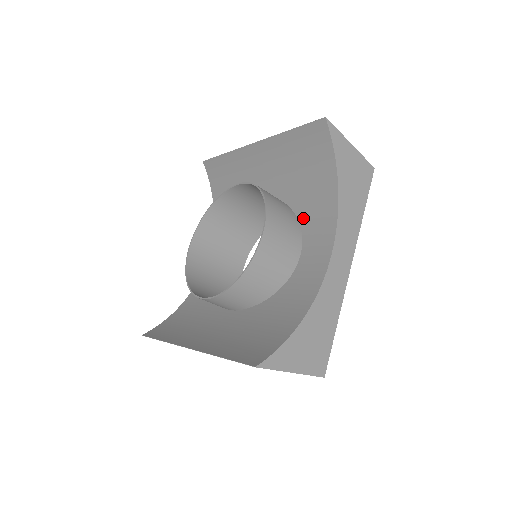
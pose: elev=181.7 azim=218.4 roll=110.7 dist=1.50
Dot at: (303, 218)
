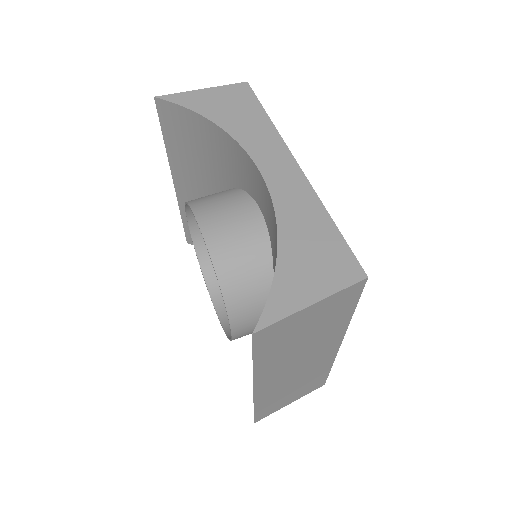
Dot at: (238, 182)
